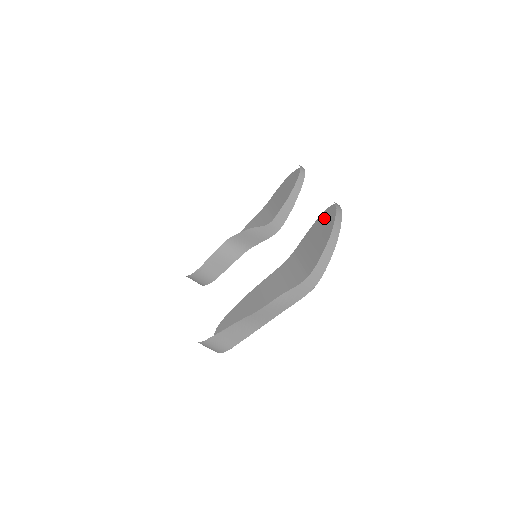
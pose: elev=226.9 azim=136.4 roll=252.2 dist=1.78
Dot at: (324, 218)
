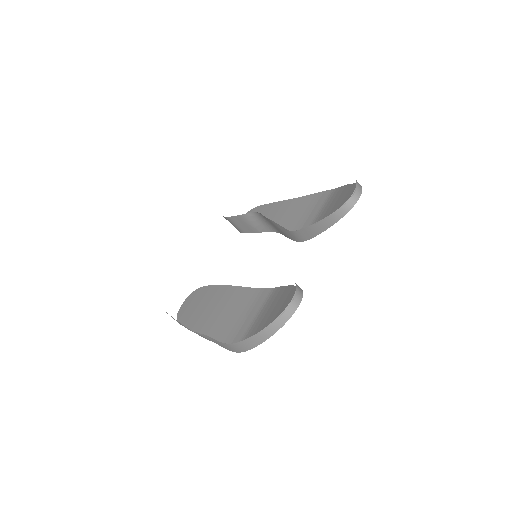
Dot at: occluded
